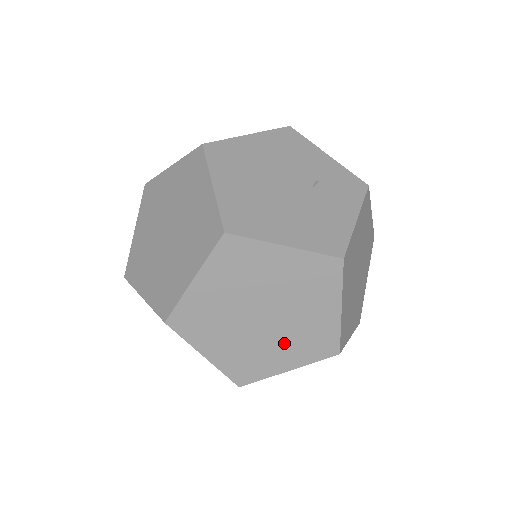
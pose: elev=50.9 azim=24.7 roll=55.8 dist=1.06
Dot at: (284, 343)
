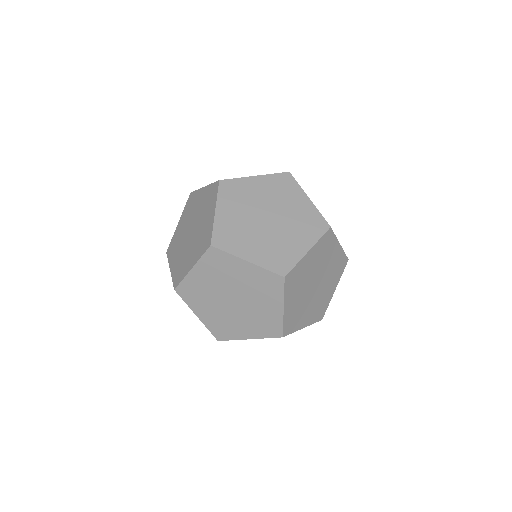
Dot at: (262, 243)
